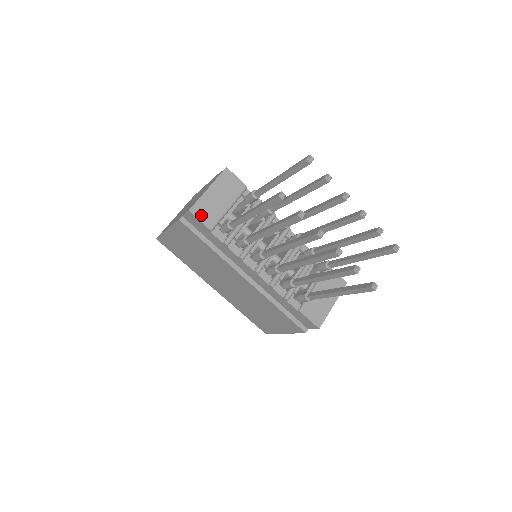
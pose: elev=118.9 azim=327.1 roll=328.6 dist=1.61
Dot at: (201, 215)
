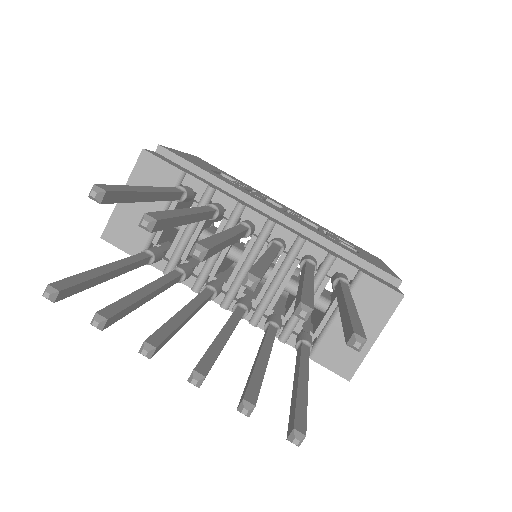
Dot at: (119, 240)
